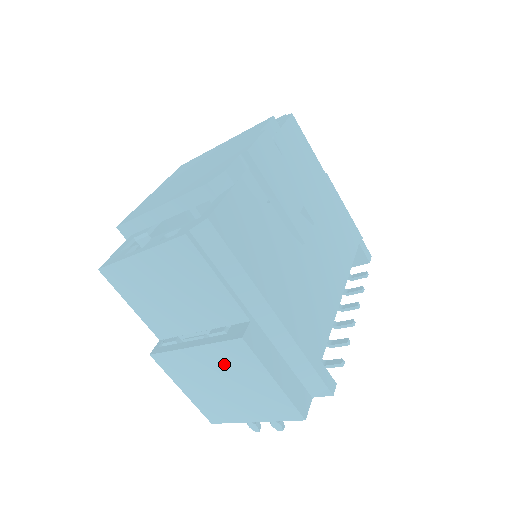
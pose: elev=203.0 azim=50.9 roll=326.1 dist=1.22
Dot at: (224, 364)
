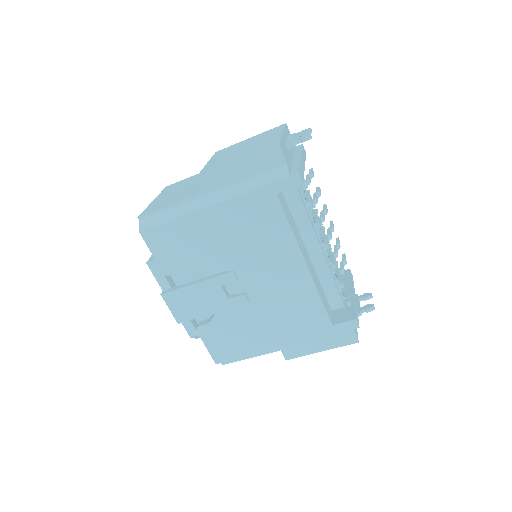
Dot at: occluded
